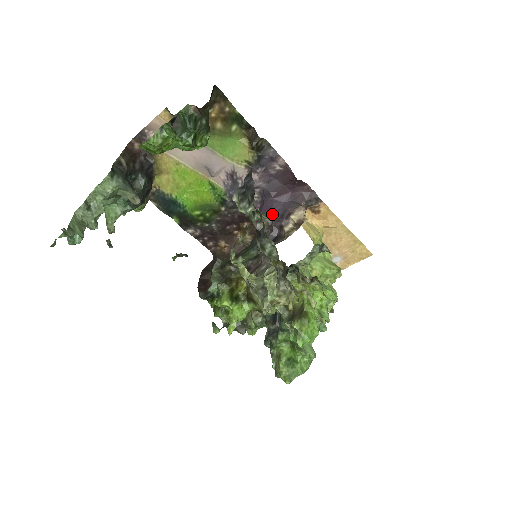
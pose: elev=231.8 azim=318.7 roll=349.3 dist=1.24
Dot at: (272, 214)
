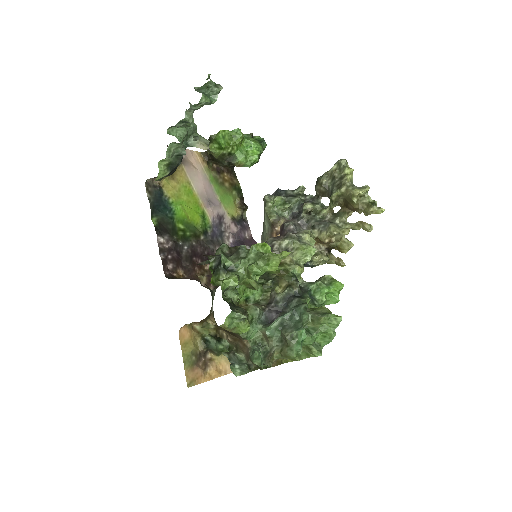
Dot at: occluded
